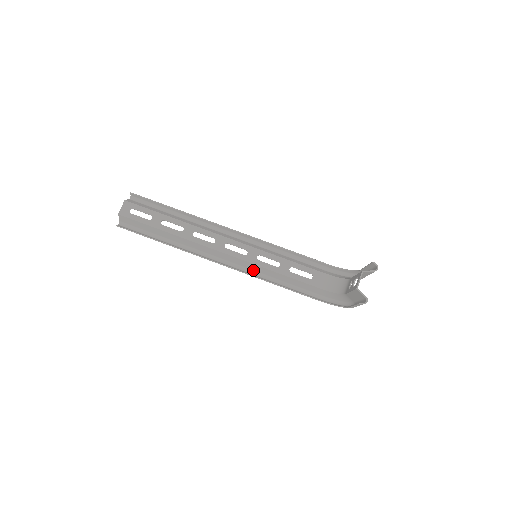
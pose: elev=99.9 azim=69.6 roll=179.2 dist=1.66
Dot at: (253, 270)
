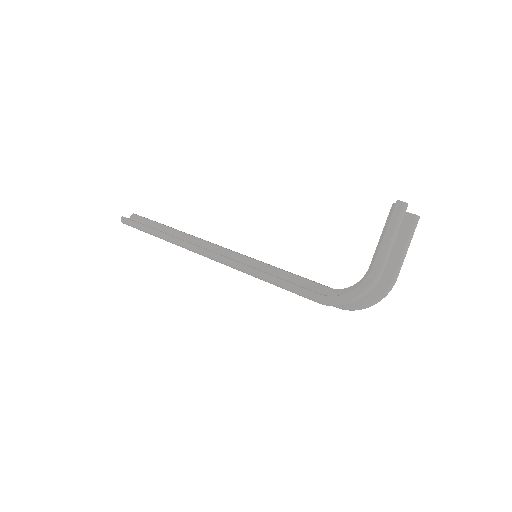
Dot at: occluded
